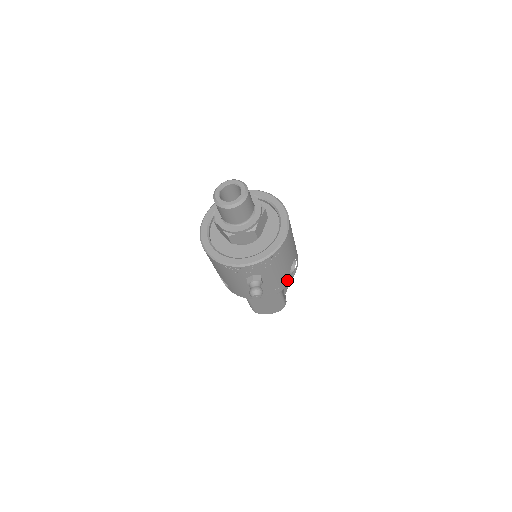
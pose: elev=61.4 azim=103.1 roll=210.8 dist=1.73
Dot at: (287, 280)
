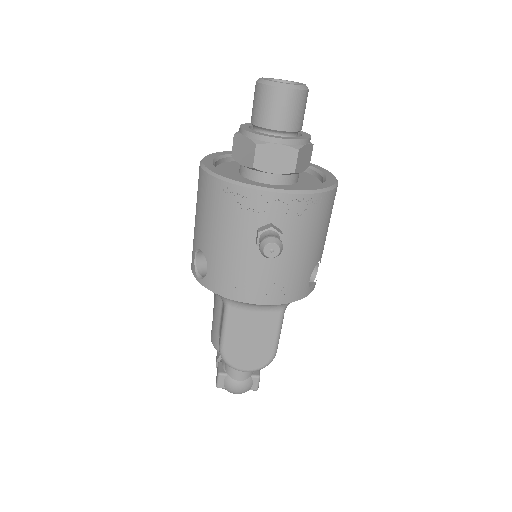
Dot at: (303, 287)
